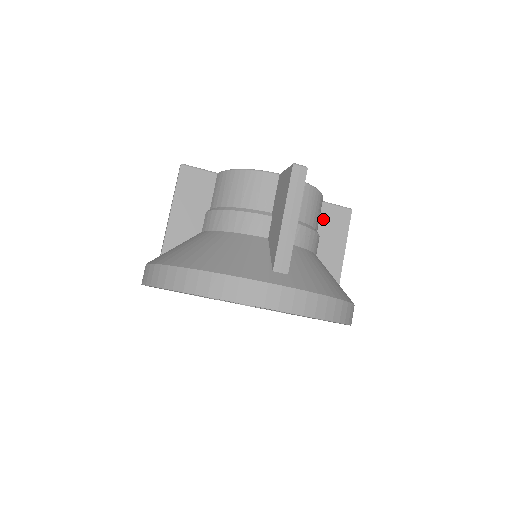
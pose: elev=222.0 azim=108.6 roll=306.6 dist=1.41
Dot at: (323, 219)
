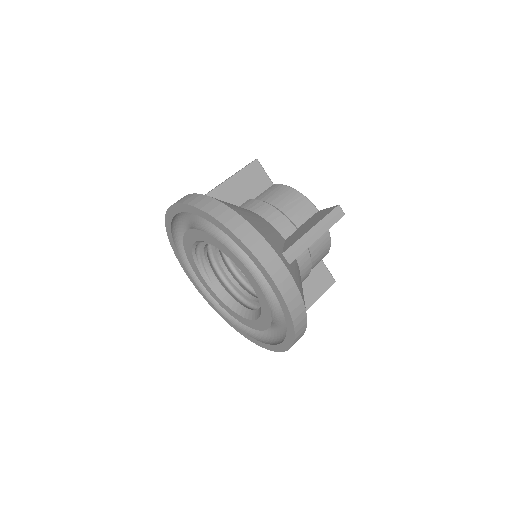
Dot at: (315, 271)
